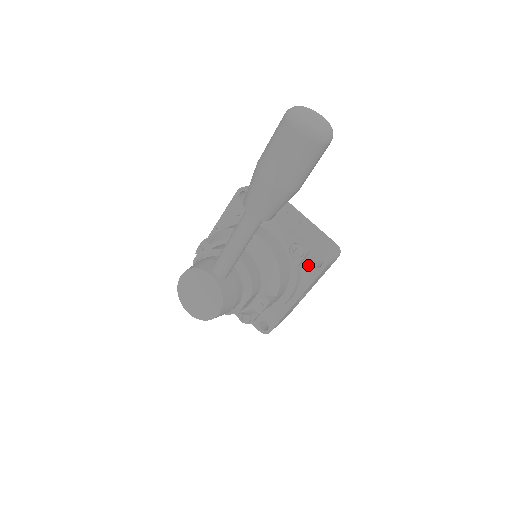
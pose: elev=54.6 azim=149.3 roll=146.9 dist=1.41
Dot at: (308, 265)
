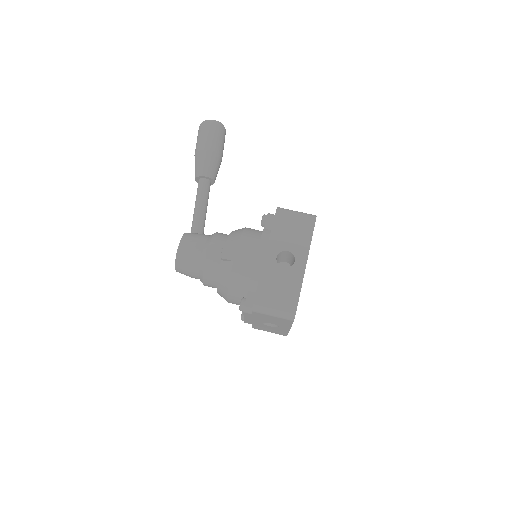
Dot at: occluded
